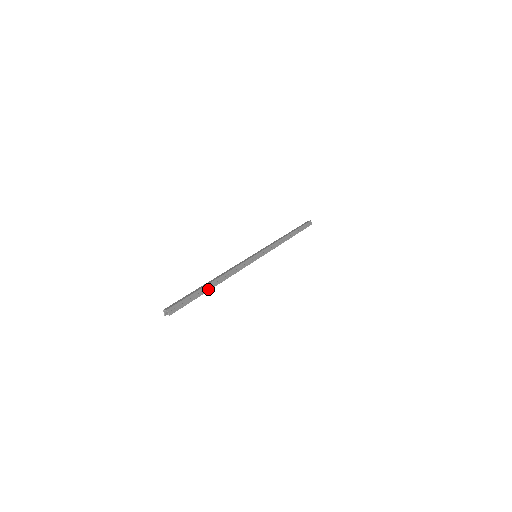
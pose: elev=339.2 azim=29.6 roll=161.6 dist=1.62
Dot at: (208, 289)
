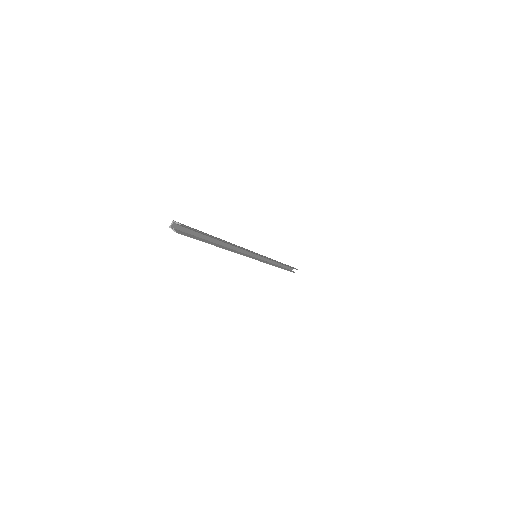
Dot at: (217, 238)
